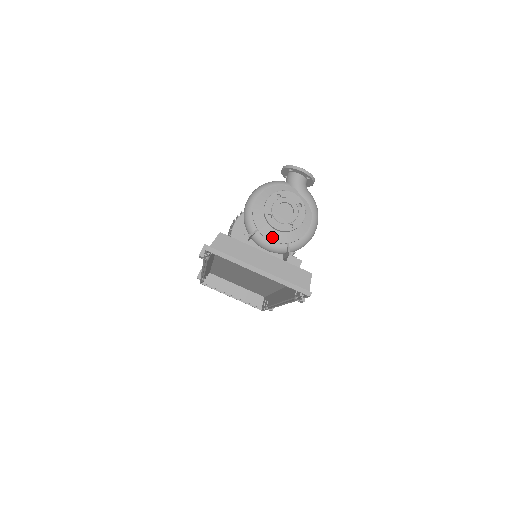
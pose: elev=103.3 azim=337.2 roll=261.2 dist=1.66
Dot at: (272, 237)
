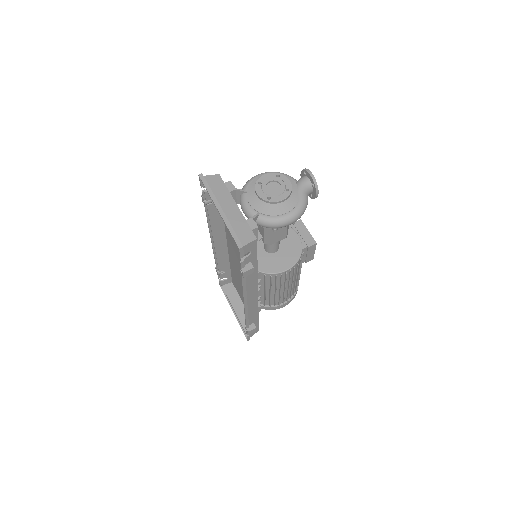
Dot at: (252, 201)
